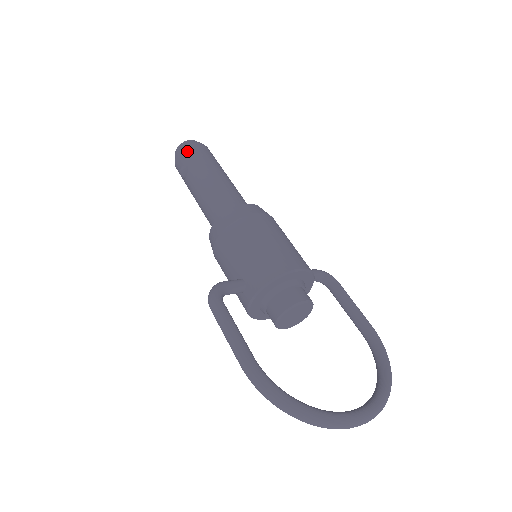
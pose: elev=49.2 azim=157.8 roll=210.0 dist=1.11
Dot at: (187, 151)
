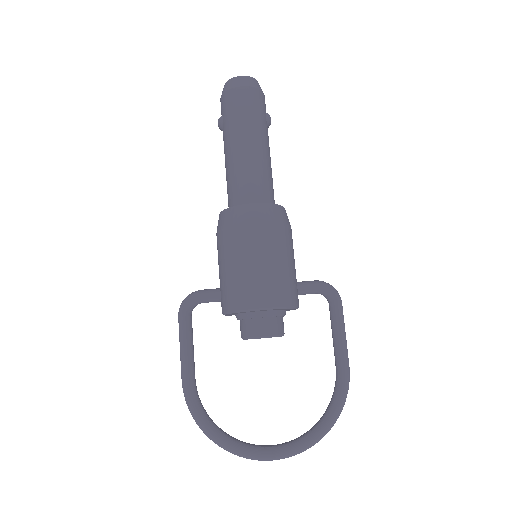
Dot at: (226, 99)
